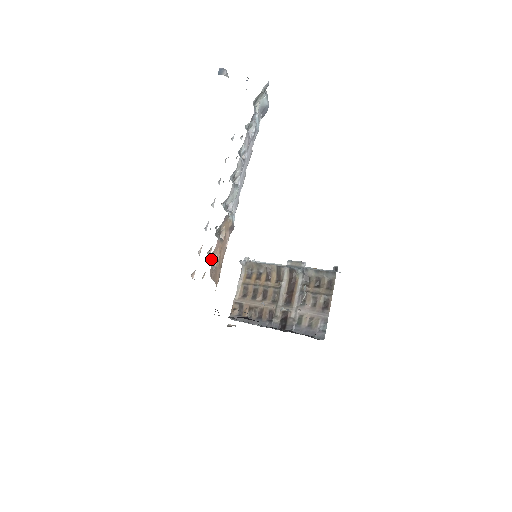
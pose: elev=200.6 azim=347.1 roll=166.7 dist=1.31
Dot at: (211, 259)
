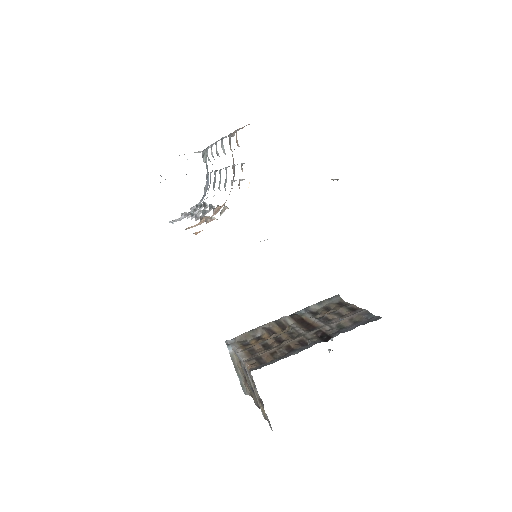
Dot at: occluded
